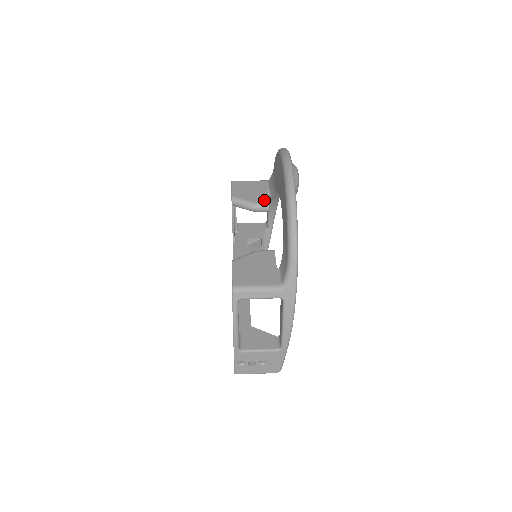
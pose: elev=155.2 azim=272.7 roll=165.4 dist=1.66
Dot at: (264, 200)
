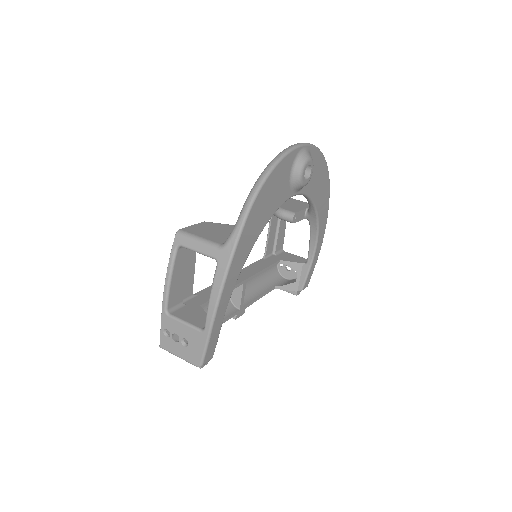
Dot at: (294, 210)
